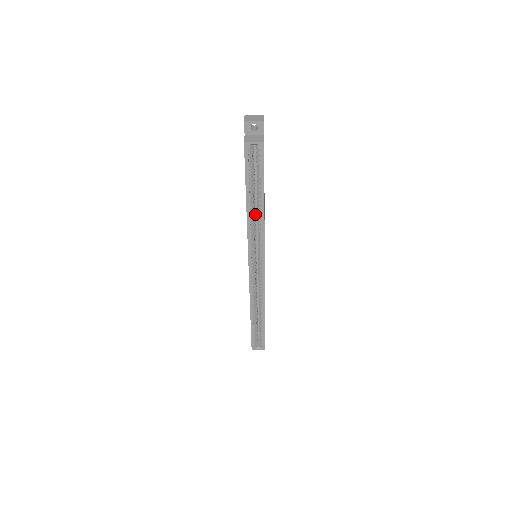
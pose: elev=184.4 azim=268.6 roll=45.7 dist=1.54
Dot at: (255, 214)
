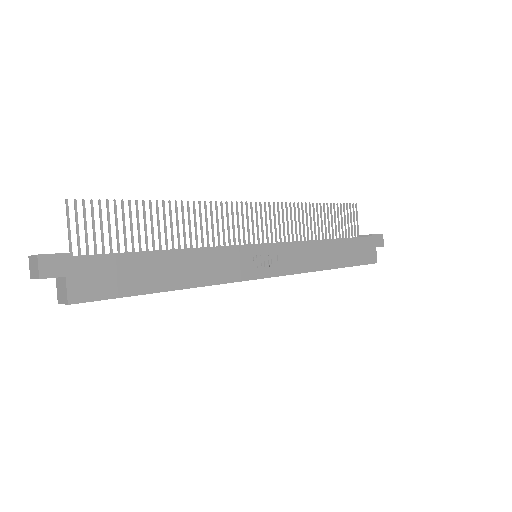
Dot at: occluded
